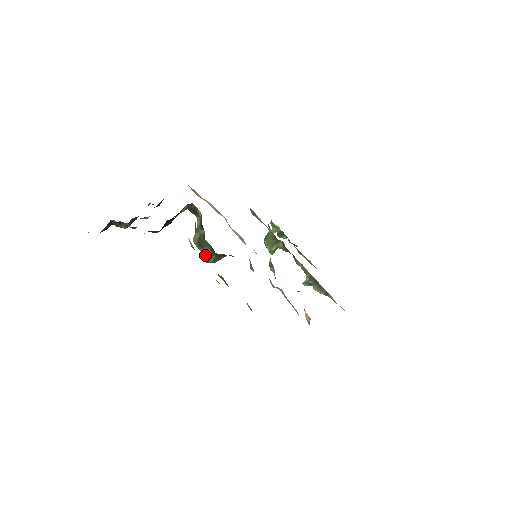
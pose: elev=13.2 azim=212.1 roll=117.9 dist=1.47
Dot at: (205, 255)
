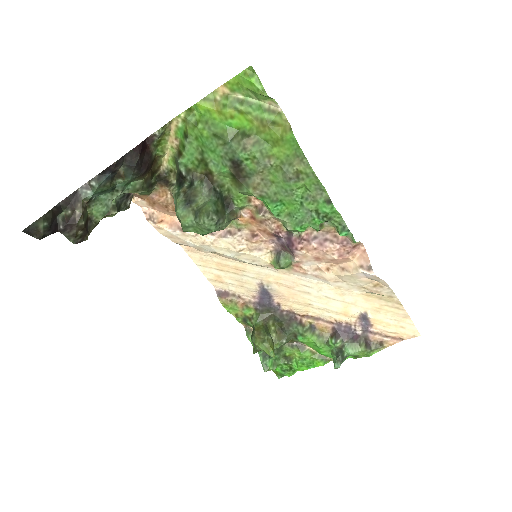
Dot at: (201, 206)
